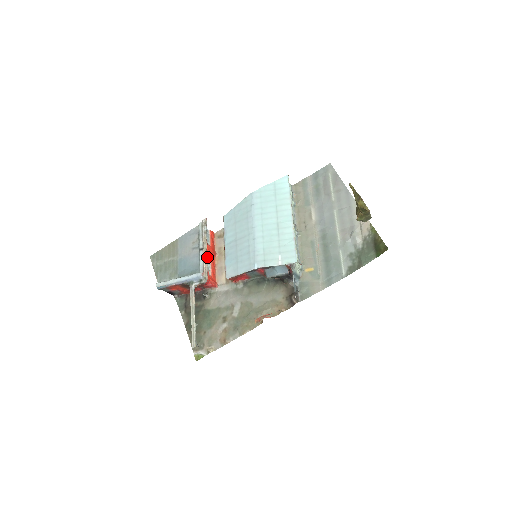
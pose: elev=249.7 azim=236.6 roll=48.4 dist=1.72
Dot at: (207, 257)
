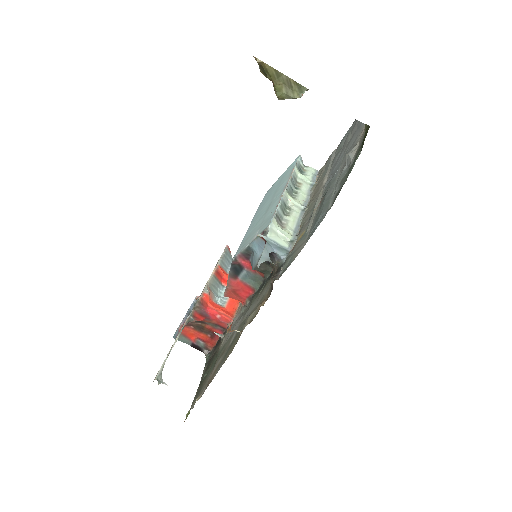
Dot at: occluded
